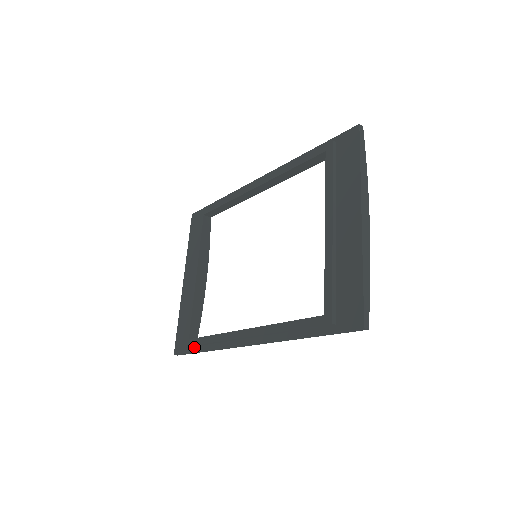
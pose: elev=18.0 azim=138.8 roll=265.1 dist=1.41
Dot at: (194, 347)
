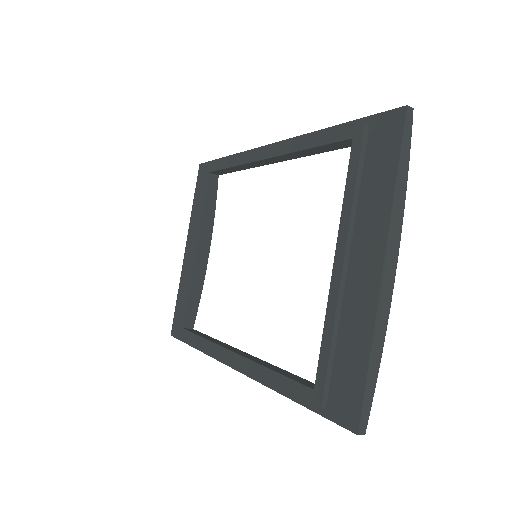
Dot at: occluded
